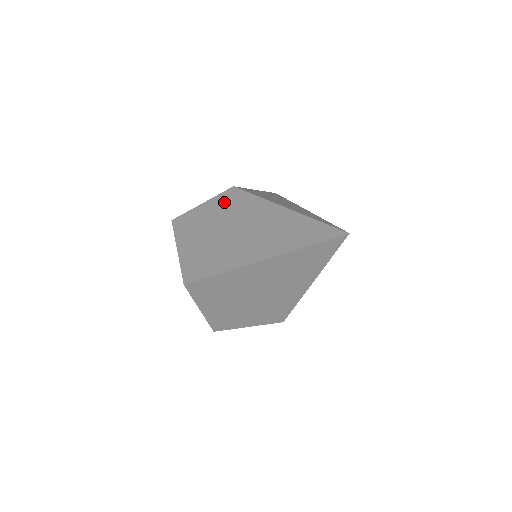
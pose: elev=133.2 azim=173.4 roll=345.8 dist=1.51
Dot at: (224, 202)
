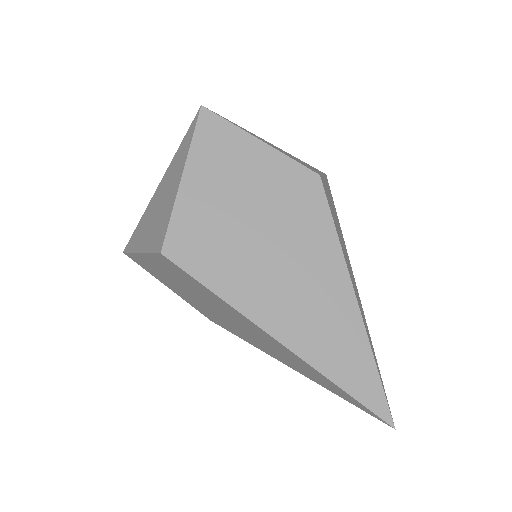
Dot at: (293, 185)
